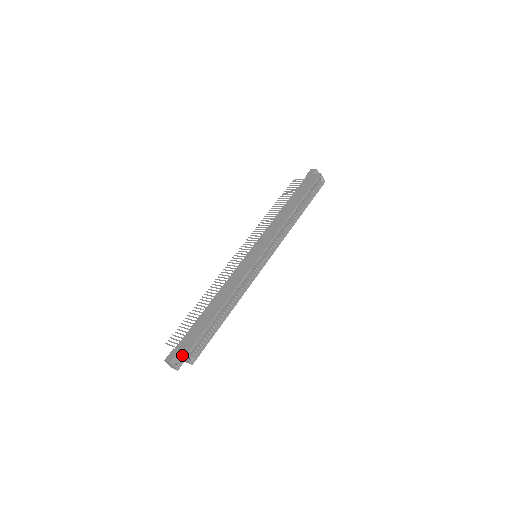
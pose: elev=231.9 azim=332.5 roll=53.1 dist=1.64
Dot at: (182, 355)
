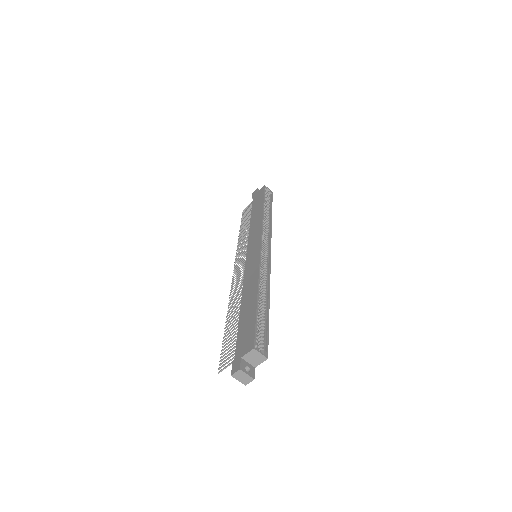
Dot at: (249, 351)
